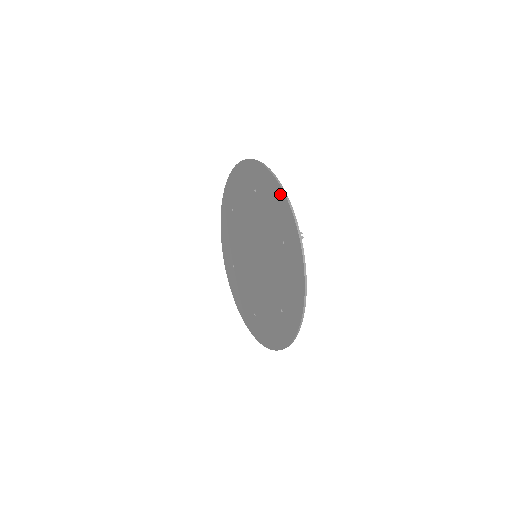
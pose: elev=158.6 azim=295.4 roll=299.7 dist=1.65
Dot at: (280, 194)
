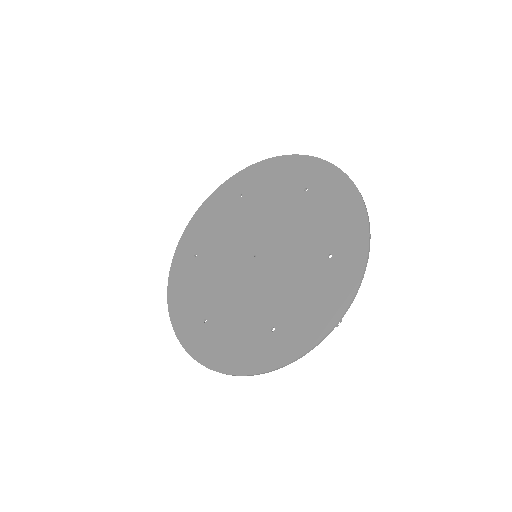
Dot at: (286, 160)
